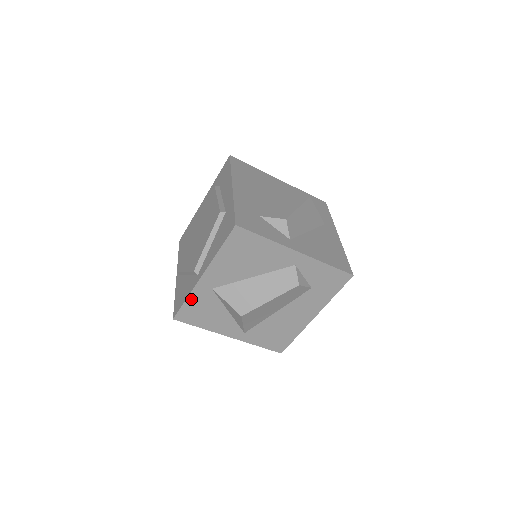
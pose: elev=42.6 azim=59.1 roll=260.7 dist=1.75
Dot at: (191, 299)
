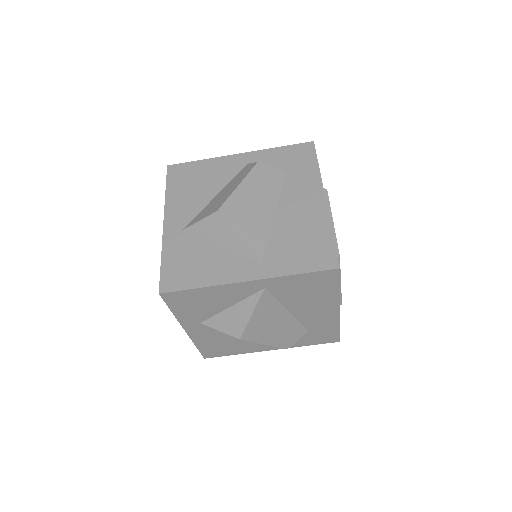
Dot at: (167, 255)
